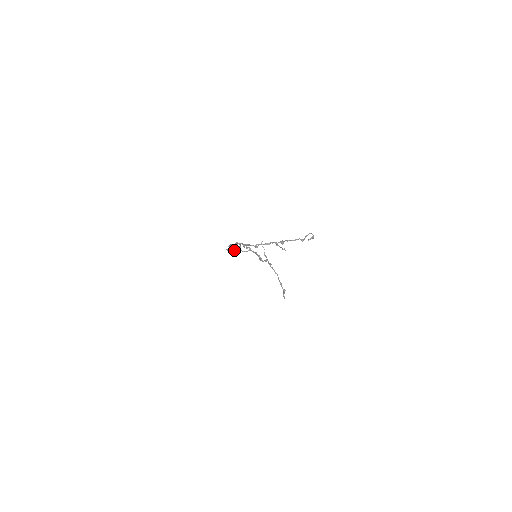
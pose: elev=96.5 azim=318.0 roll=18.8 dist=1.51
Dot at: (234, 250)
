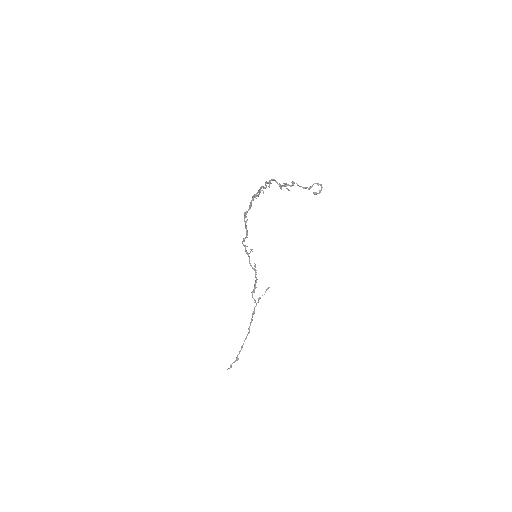
Dot at: (246, 246)
